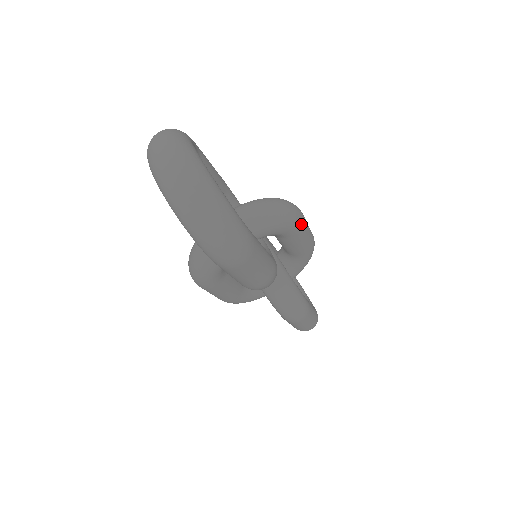
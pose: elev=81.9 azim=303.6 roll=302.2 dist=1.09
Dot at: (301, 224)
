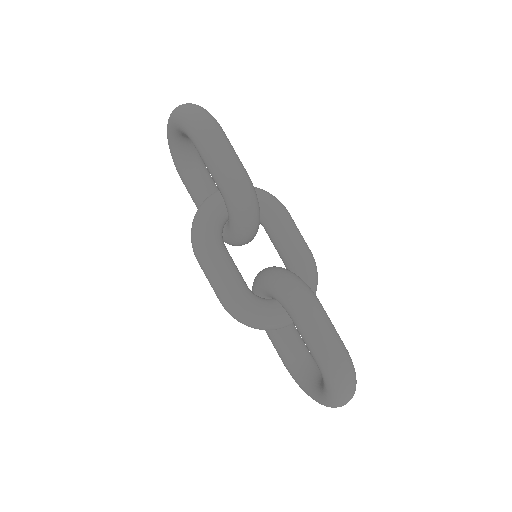
Dot at: (285, 209)
